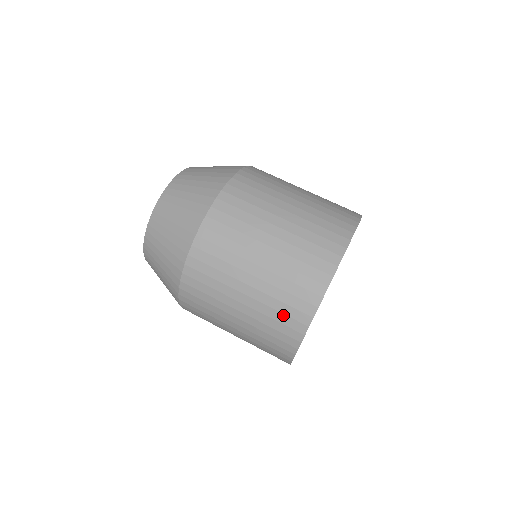
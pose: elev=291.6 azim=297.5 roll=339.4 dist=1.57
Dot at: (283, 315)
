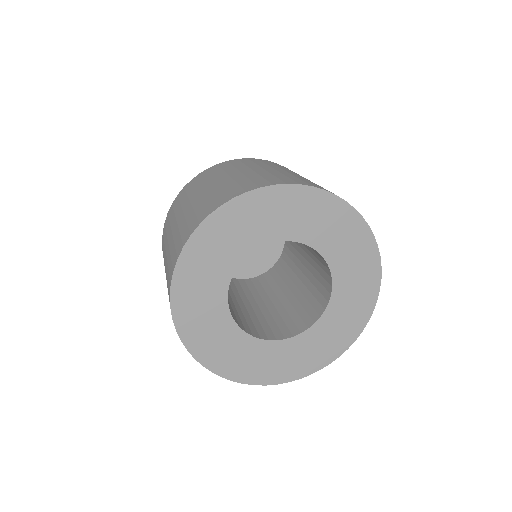
Dot at: (262, 179)
